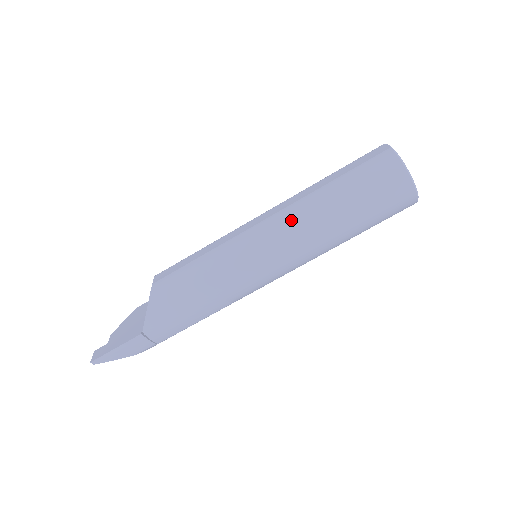
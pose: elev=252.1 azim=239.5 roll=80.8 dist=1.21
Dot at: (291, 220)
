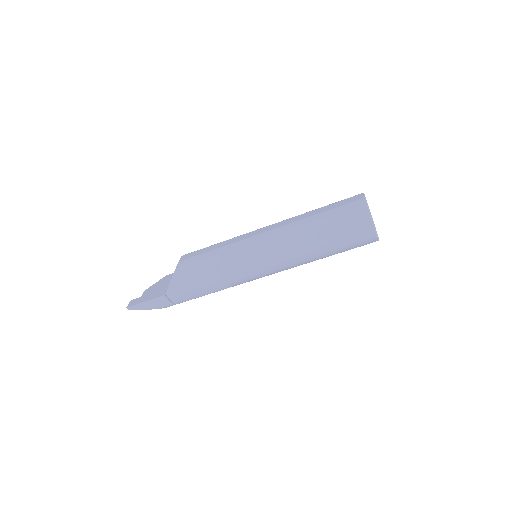
Dot at: (283, 236)
